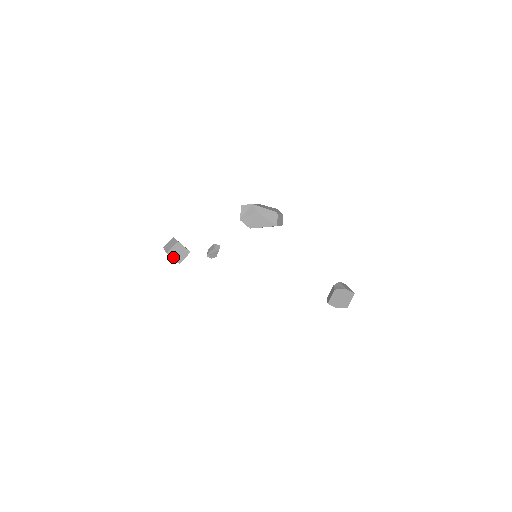
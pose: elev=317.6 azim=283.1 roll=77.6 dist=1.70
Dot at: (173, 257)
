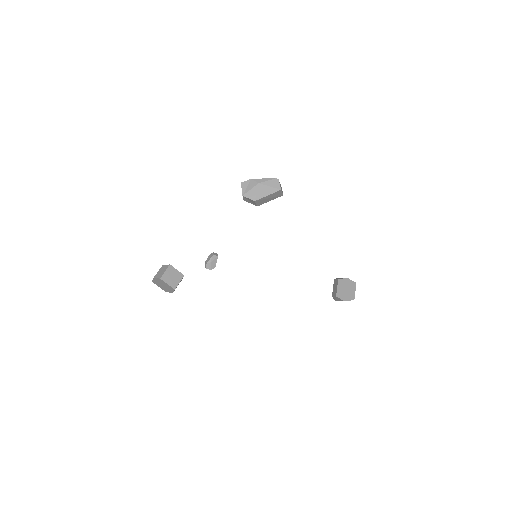
Dot at: (167, 282)
